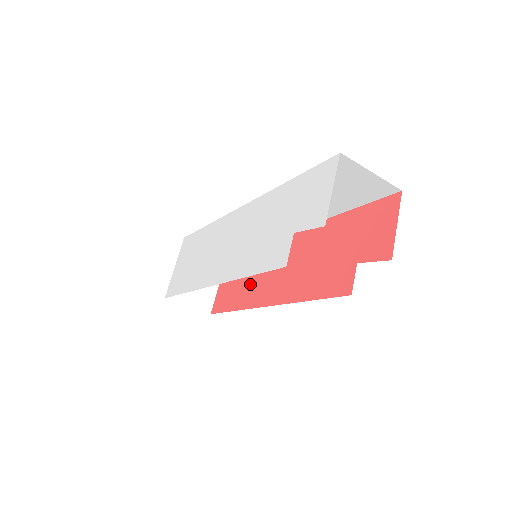
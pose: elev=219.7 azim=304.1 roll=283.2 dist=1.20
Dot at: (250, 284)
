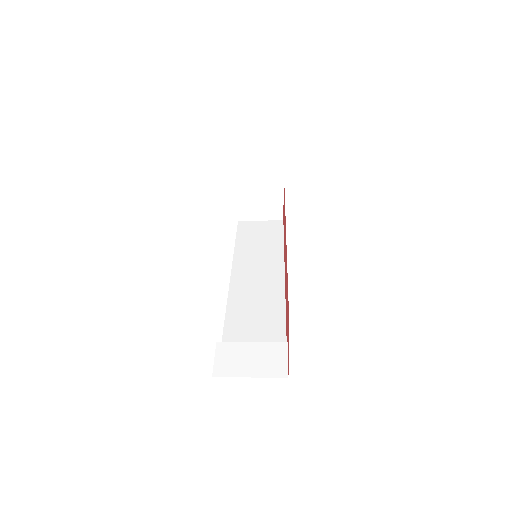
Dot at: (284, 236)
